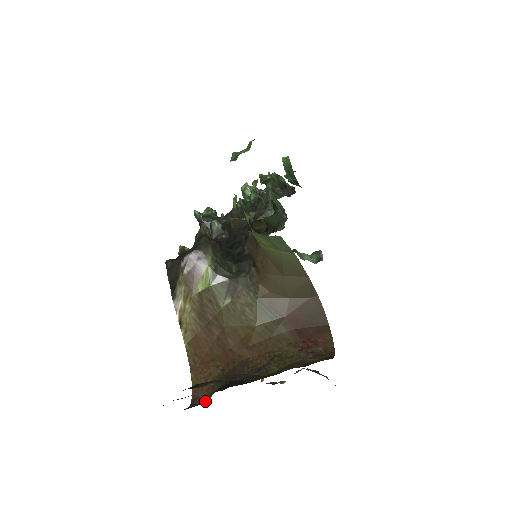
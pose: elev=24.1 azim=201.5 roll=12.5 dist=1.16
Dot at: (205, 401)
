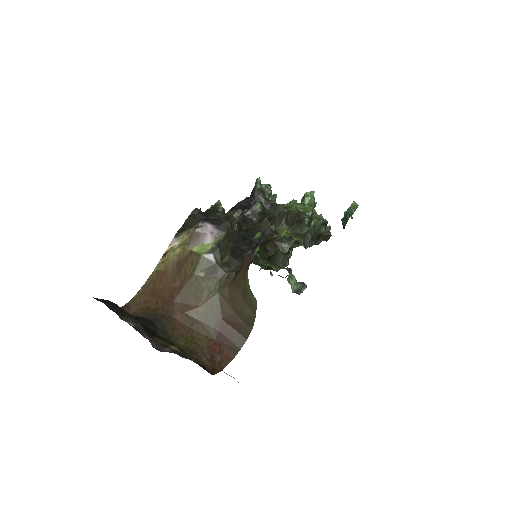
Dot at: (131, 314)
